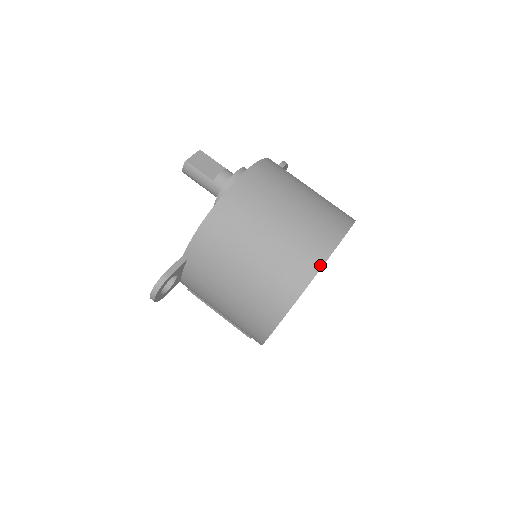
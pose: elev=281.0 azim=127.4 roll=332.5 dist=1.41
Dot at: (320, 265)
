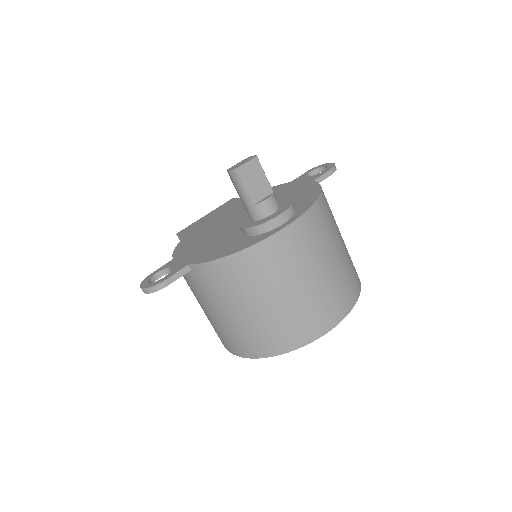
Dot at: (306, 343)
